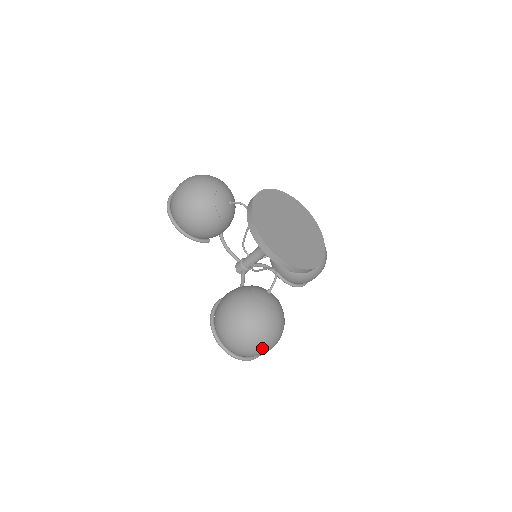
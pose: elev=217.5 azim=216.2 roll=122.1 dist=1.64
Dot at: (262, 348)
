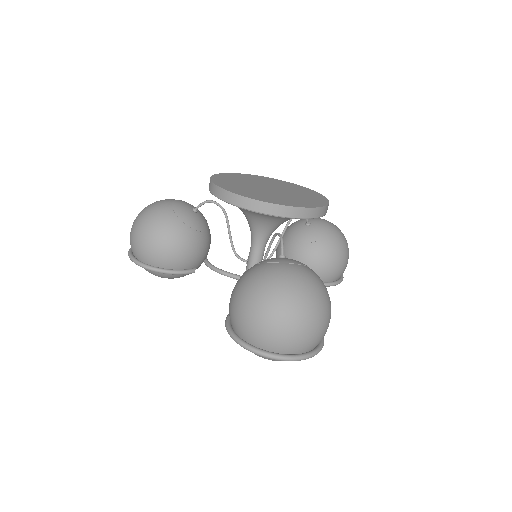
Dot at: (310, 319)
